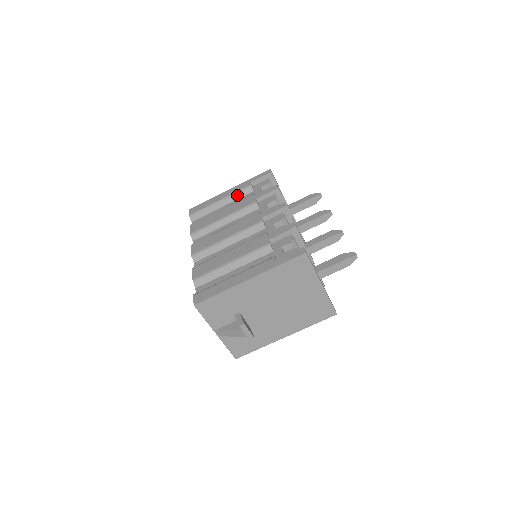
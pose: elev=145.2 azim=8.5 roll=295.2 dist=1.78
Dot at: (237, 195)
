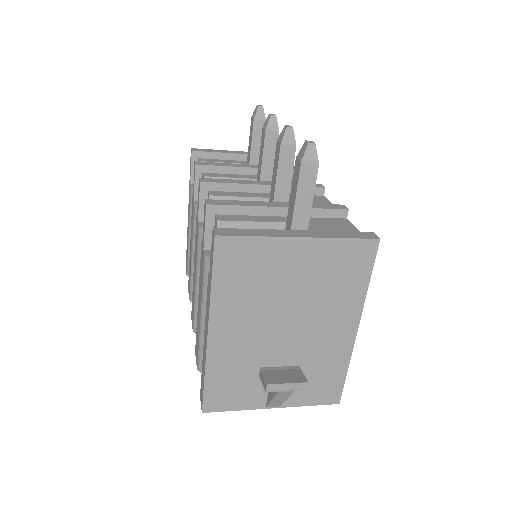
Dot at: occluded
